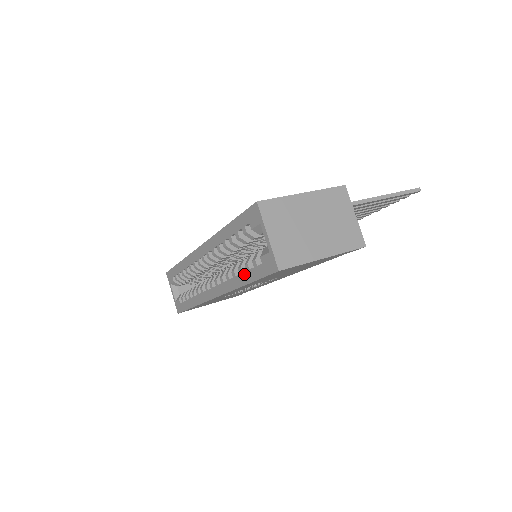
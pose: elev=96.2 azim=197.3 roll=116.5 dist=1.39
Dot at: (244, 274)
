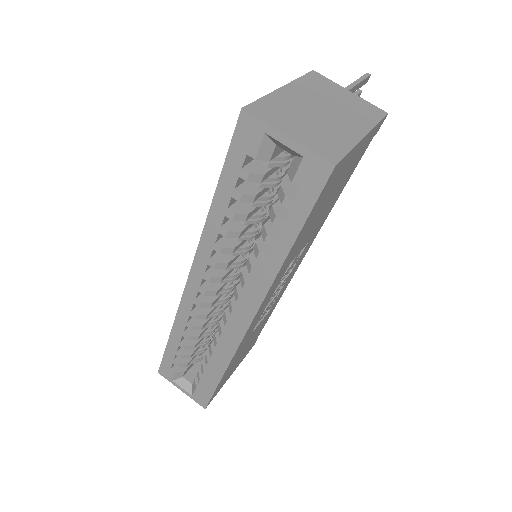
Dot at: (279, 238)
